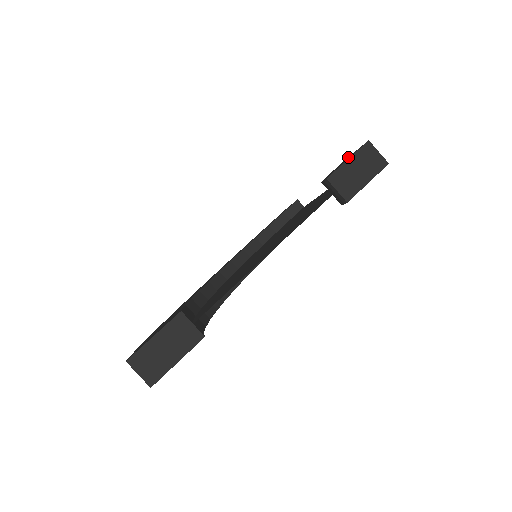
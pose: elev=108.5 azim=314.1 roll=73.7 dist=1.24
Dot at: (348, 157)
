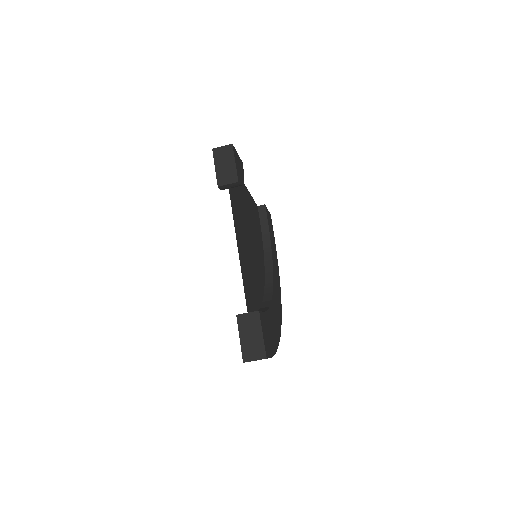
Dot at: occluded
